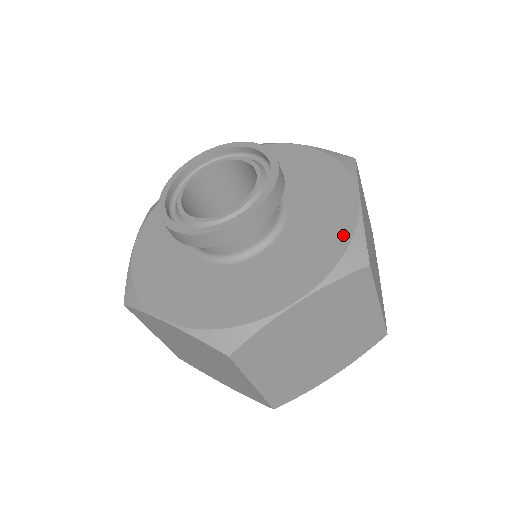
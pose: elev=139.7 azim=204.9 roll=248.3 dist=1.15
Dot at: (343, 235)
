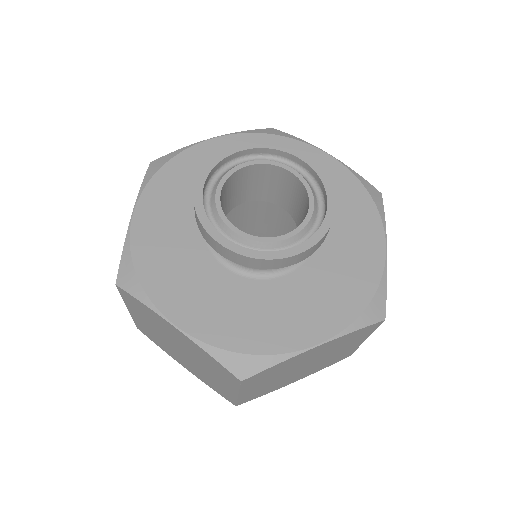
Dot at: (353, 184)
